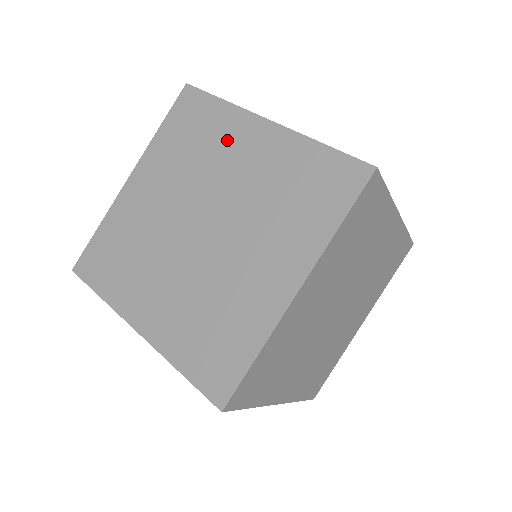
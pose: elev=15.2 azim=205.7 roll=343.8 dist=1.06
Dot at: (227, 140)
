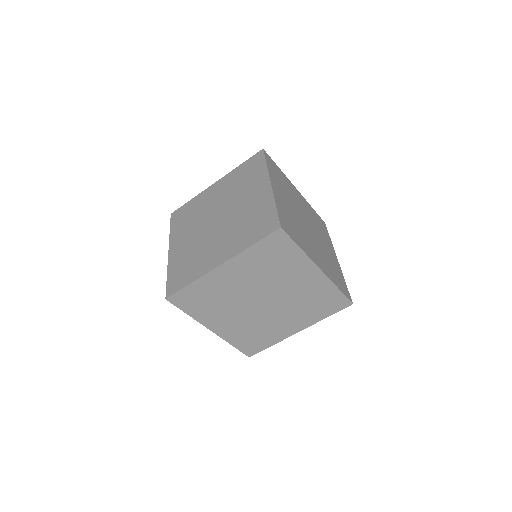
Dot at: (204, 201)
